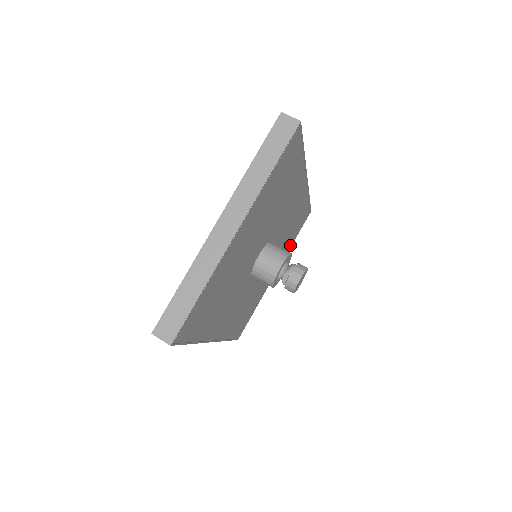
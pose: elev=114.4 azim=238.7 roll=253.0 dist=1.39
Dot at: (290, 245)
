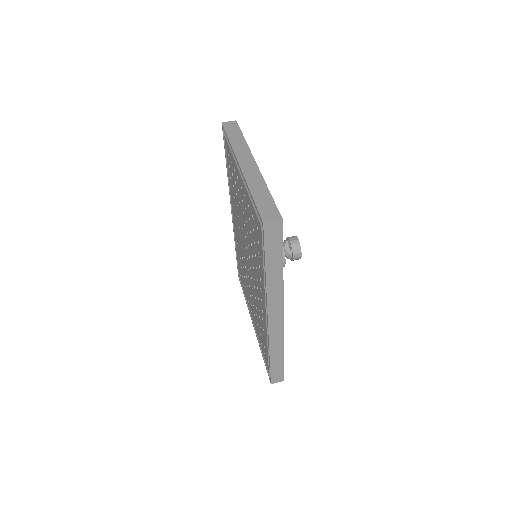
Dot at: occluded
